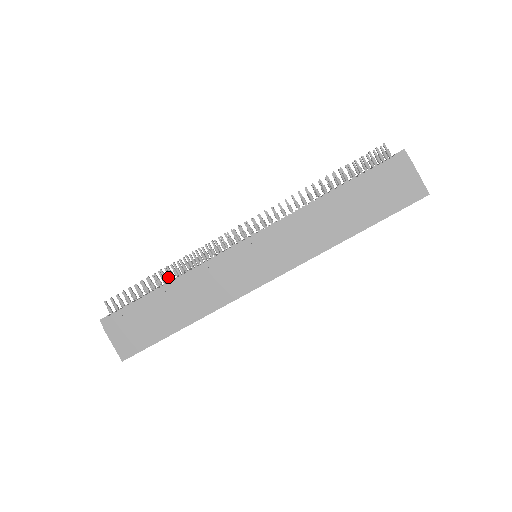
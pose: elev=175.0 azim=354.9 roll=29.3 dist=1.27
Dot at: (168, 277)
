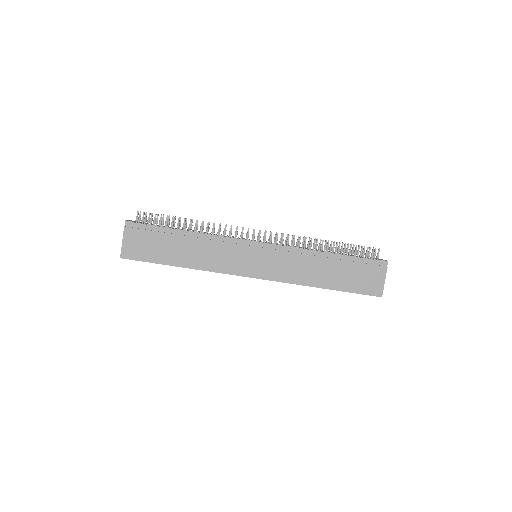
Dot at: occluded
